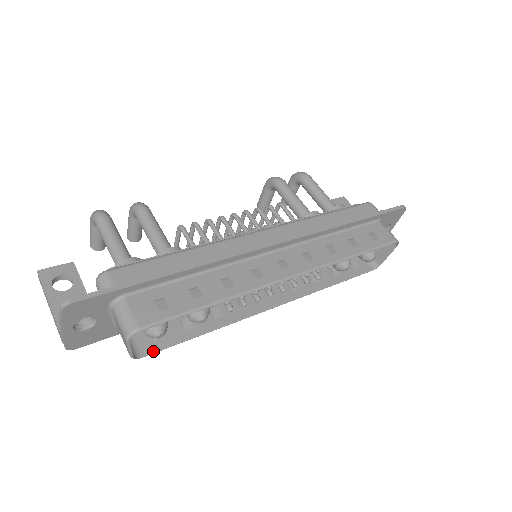
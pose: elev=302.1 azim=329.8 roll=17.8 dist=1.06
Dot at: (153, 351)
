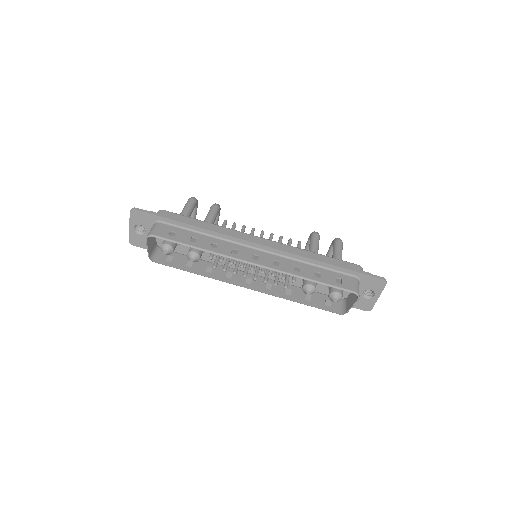
Dot at: (162, 263)
